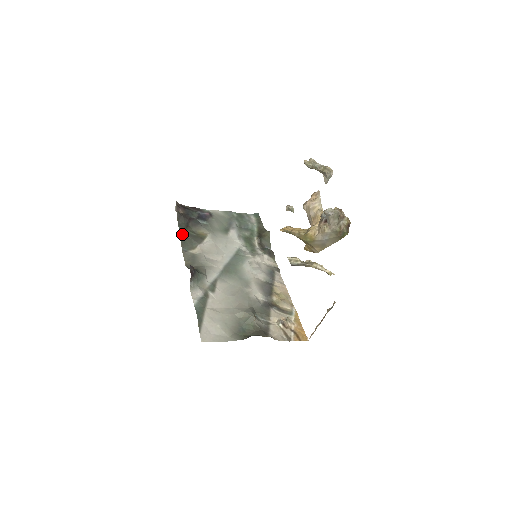
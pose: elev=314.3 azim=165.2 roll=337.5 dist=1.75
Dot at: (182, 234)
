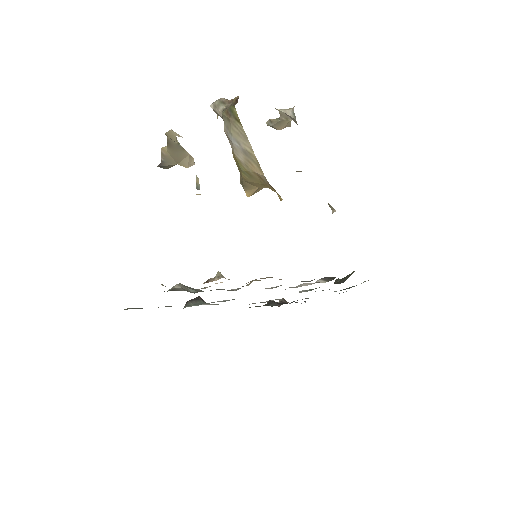
Dot at: occluded
